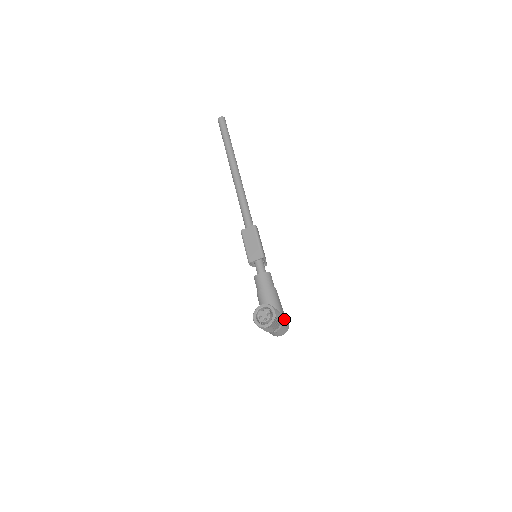
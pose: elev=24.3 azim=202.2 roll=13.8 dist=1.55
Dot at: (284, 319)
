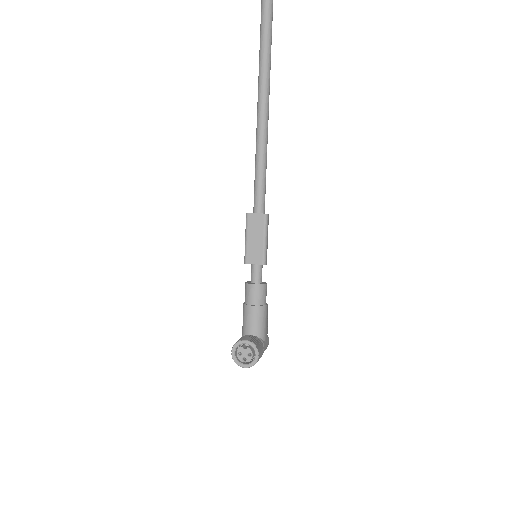
Dot at: (265, 345)
